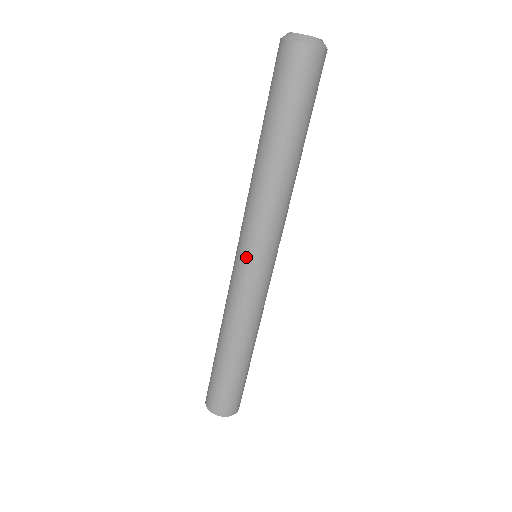
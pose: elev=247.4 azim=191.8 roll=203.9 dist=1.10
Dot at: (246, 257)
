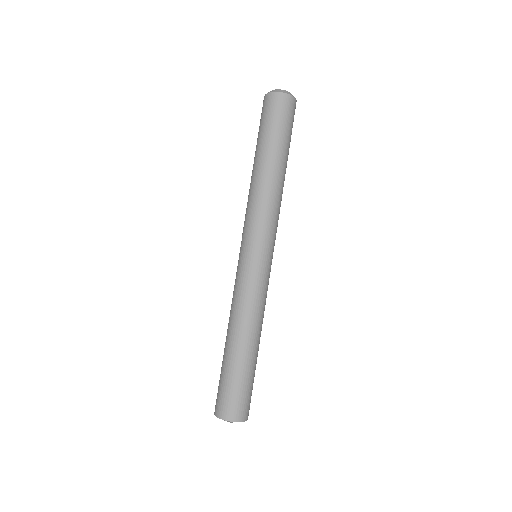
Dot at: (251, 251)
